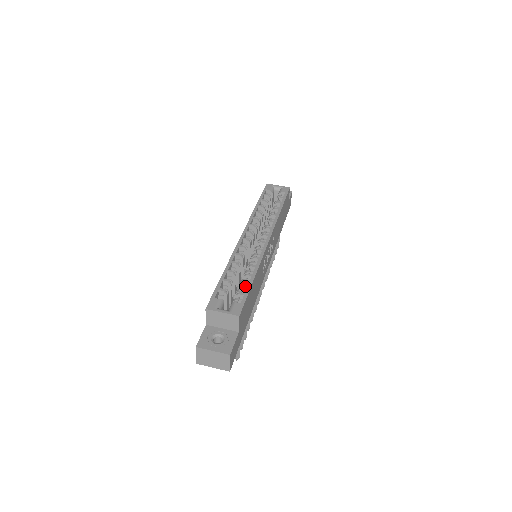
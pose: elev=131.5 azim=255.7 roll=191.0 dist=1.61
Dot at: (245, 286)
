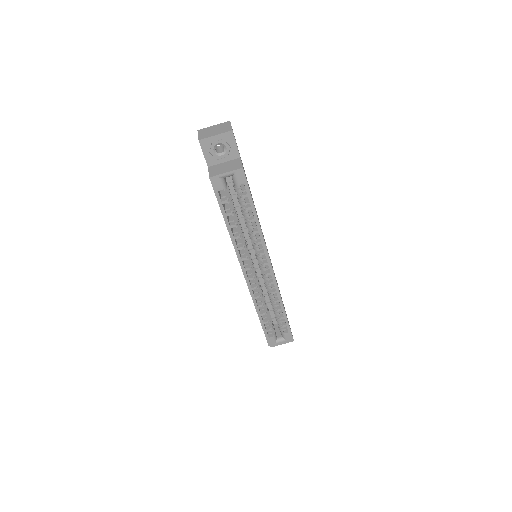
Dot at: (282, 318)
